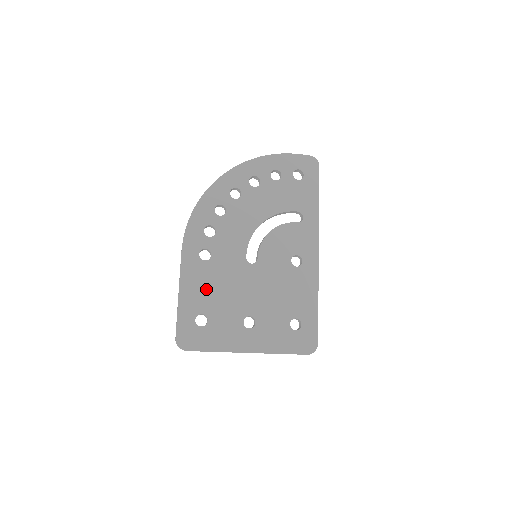
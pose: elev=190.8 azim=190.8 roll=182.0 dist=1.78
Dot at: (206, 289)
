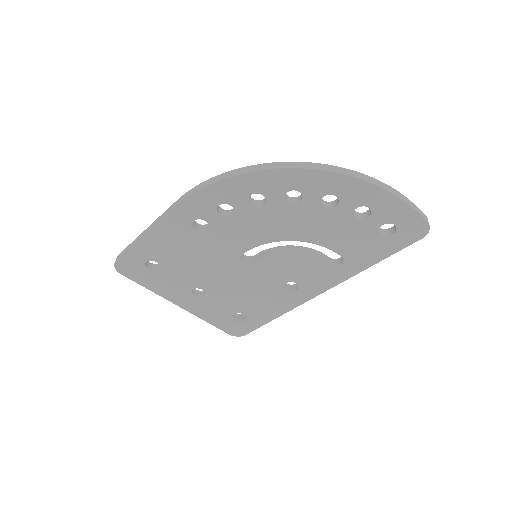
Dot at: (177, 249)
